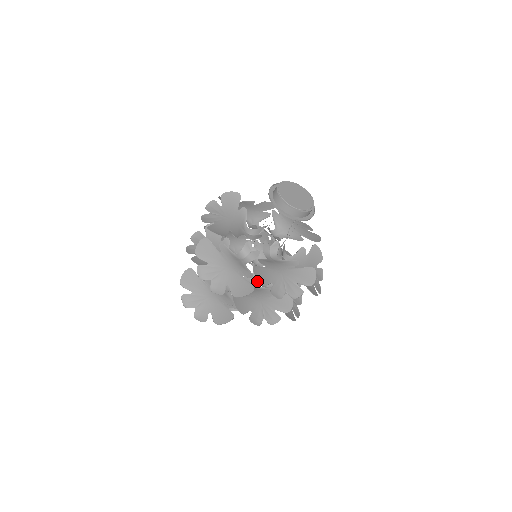
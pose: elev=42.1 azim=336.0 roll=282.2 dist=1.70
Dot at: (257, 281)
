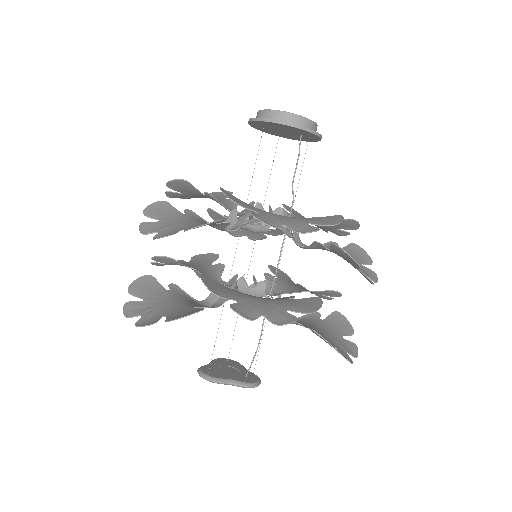
Dot at: occluded
